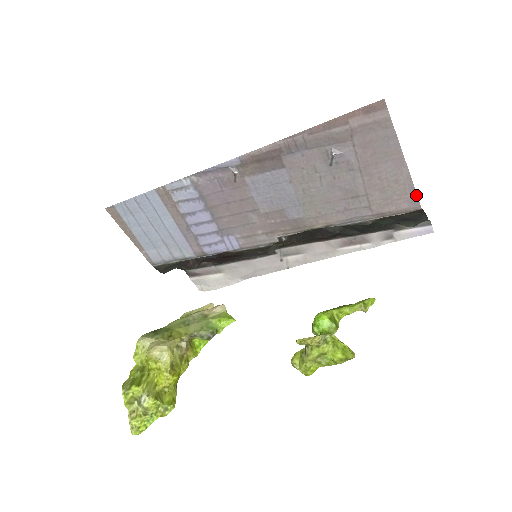
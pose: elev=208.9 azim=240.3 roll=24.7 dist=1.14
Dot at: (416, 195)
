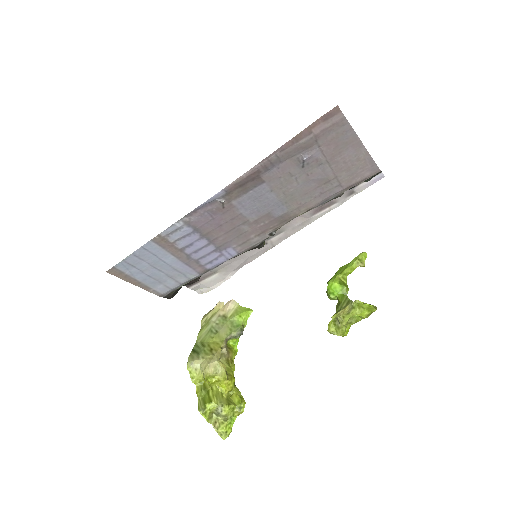
Dot at: (375, 163)
